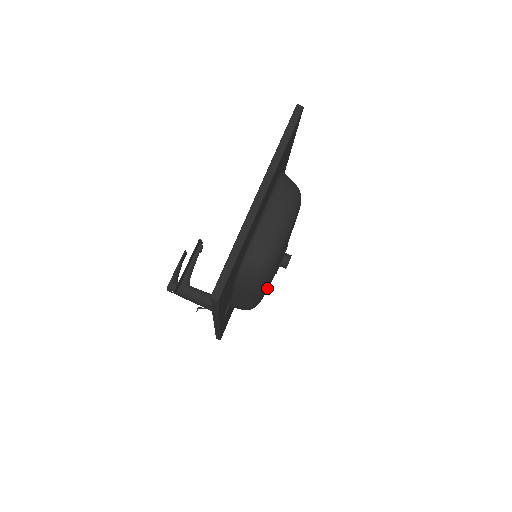
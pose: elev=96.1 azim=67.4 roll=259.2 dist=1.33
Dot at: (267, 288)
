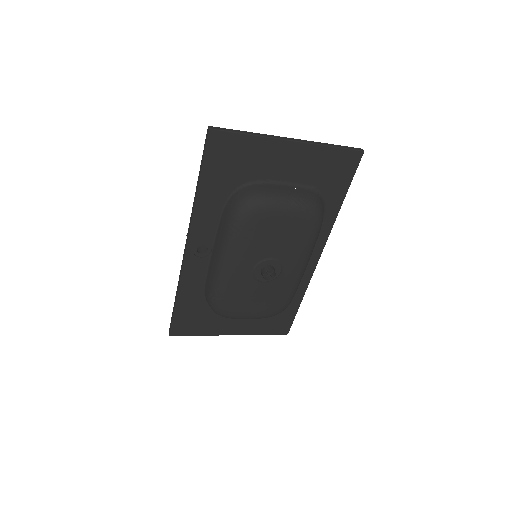
Dot at: (238, 254)
